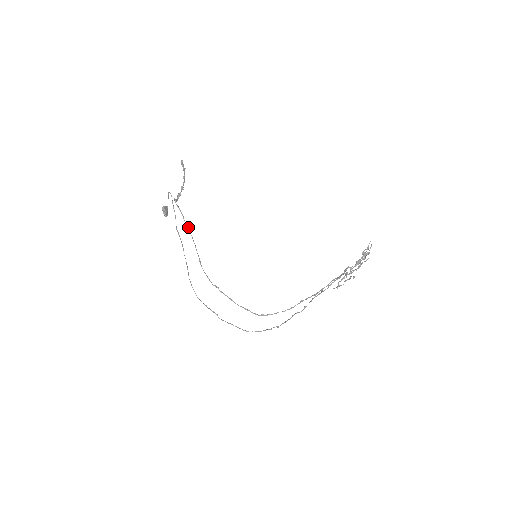
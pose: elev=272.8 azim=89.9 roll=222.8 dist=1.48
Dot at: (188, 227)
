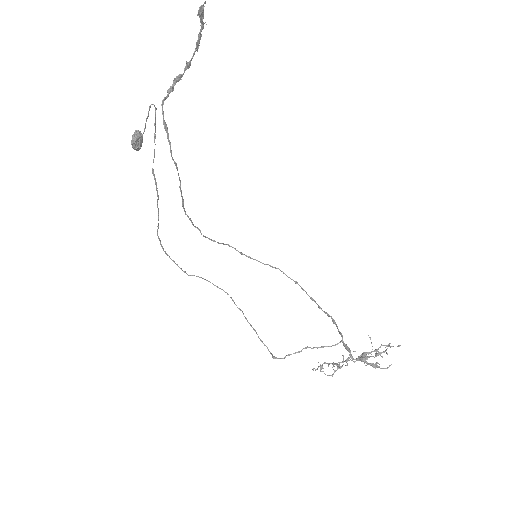
Dot at: (175, 163)
